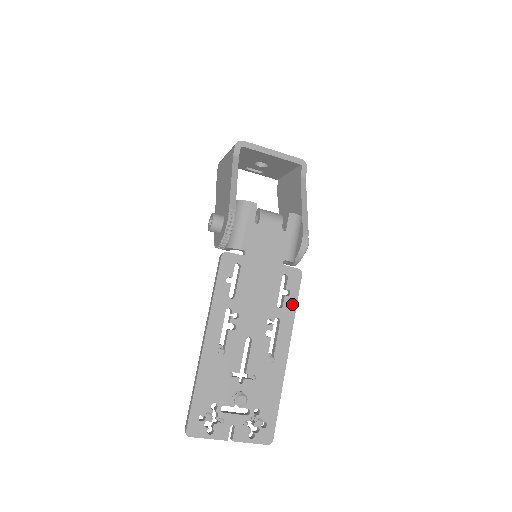
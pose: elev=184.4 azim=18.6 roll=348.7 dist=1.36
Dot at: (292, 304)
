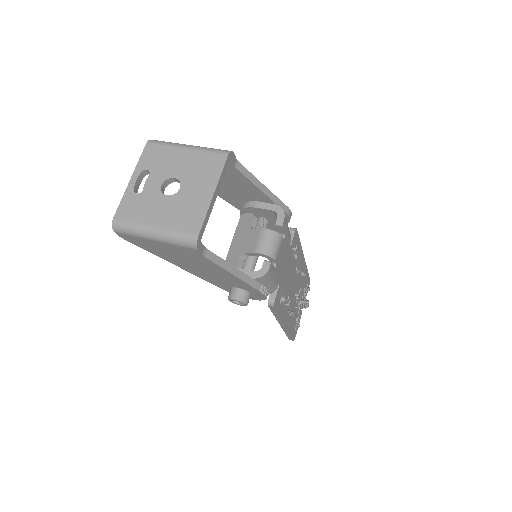
Dot at: (299, 245)
